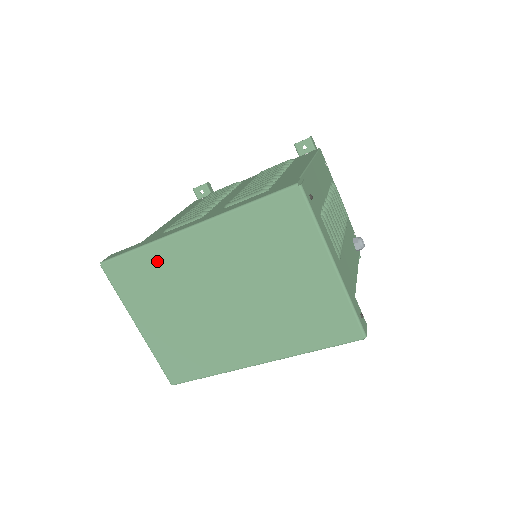
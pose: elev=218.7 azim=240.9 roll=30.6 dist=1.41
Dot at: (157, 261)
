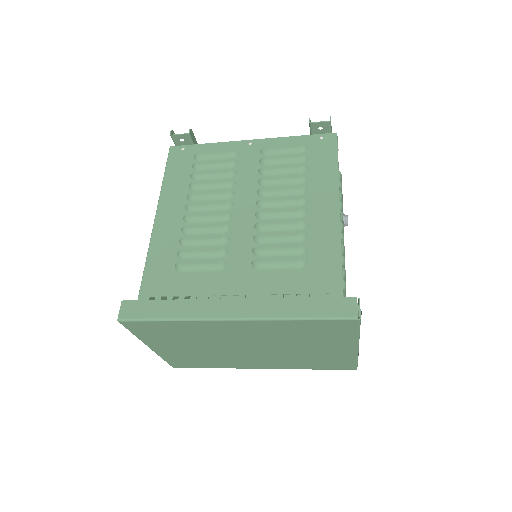
Dot at: (187, 328)
